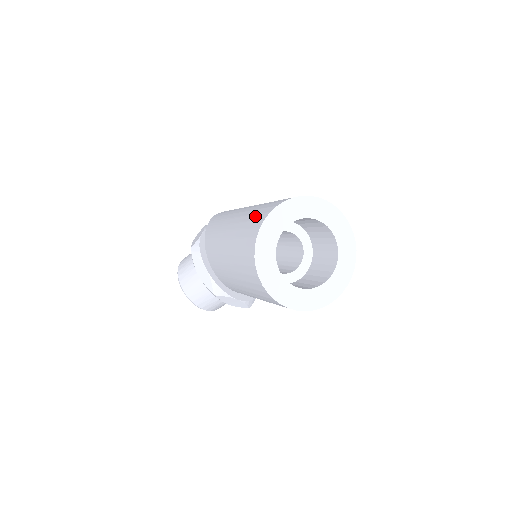
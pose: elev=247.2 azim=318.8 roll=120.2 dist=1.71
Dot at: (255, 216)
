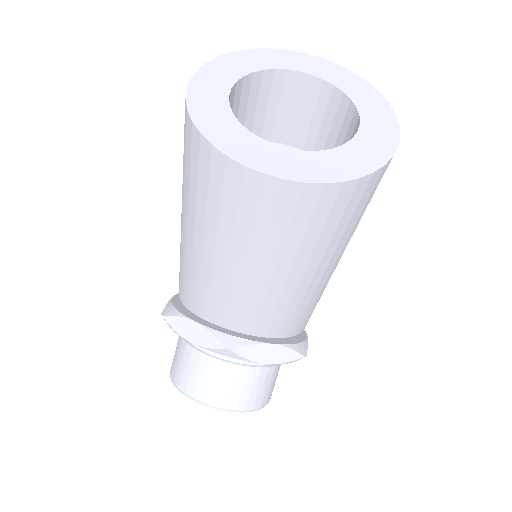
Dot at: occluded
